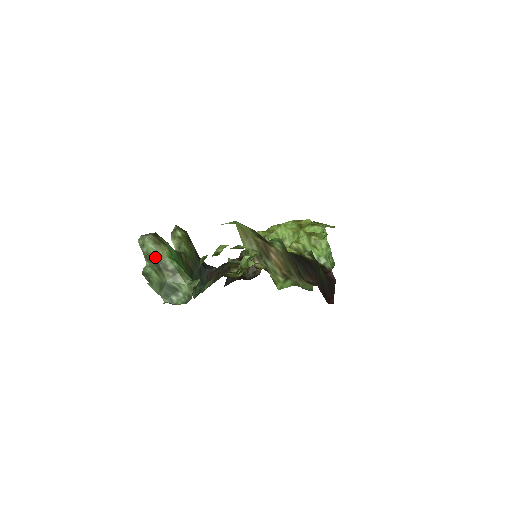
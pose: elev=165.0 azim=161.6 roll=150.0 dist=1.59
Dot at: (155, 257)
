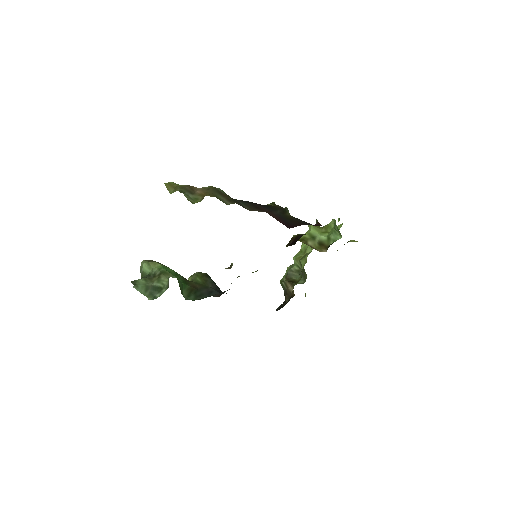
Dot at: (149, 273)
